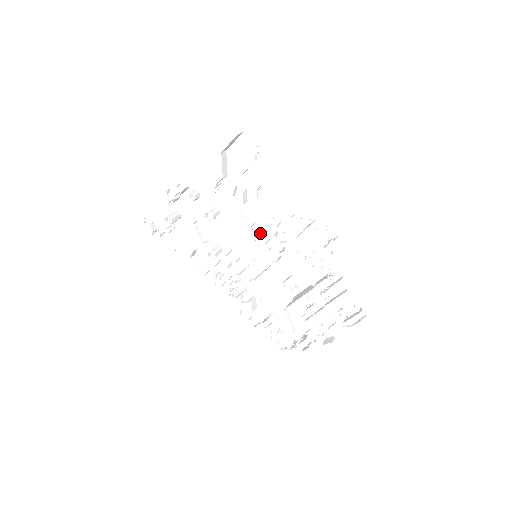
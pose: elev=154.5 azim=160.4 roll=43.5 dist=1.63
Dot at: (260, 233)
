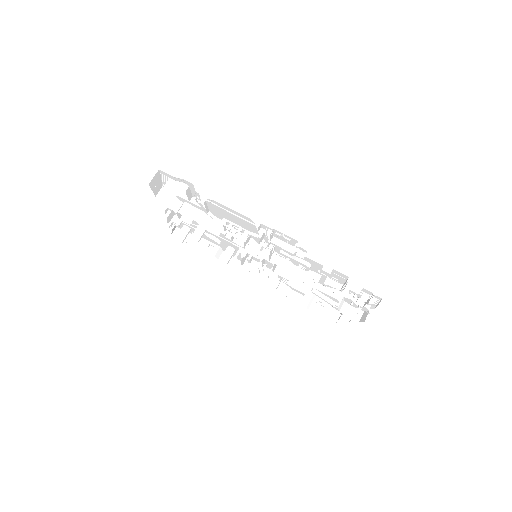
Dot at: occluded
